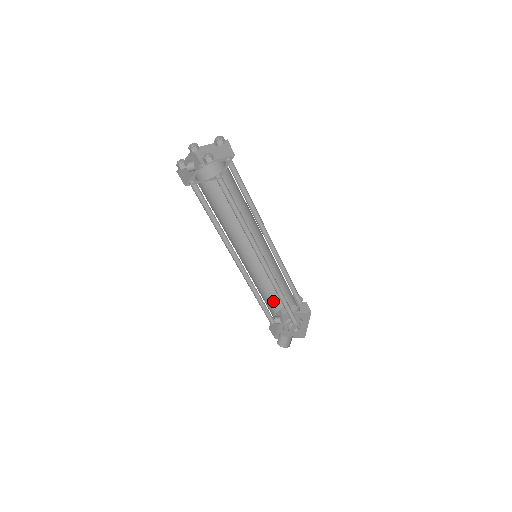
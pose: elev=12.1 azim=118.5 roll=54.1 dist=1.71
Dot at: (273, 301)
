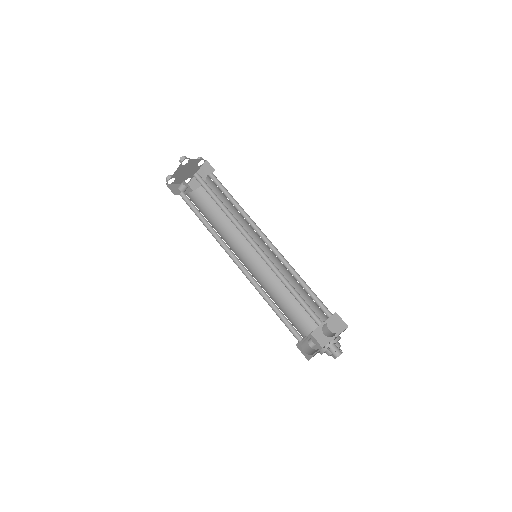
Dot at: (299, 321)
